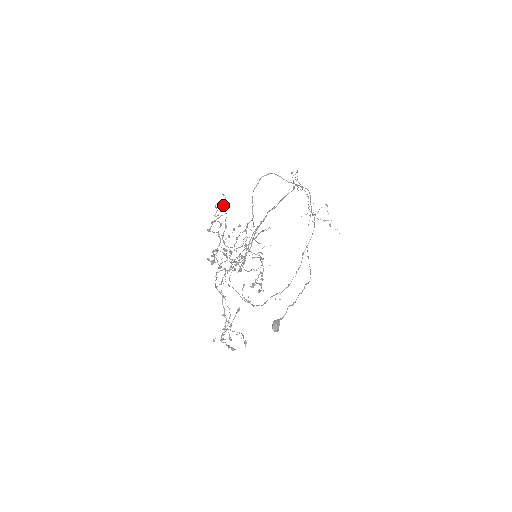
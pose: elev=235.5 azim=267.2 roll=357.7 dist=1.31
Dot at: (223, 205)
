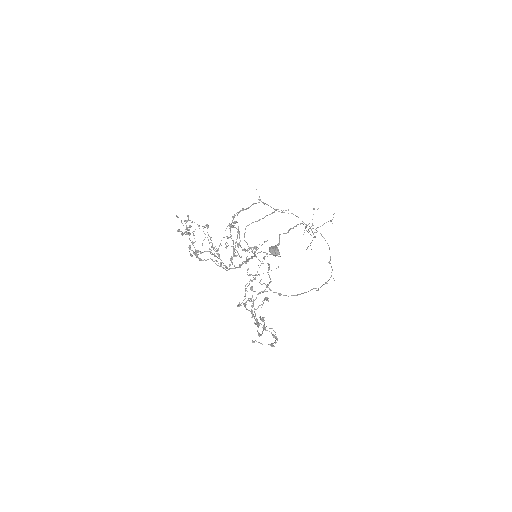
Dot at: (188, 219)
